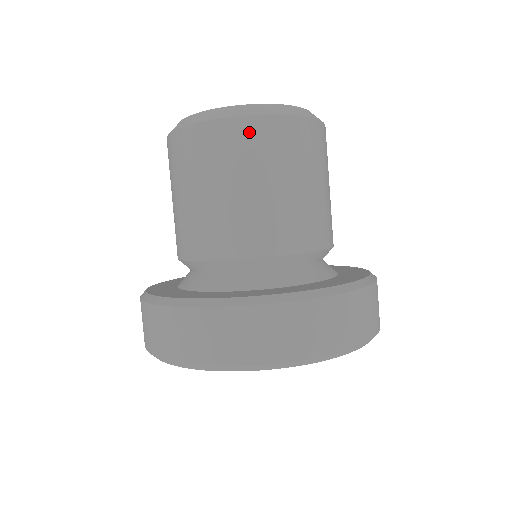
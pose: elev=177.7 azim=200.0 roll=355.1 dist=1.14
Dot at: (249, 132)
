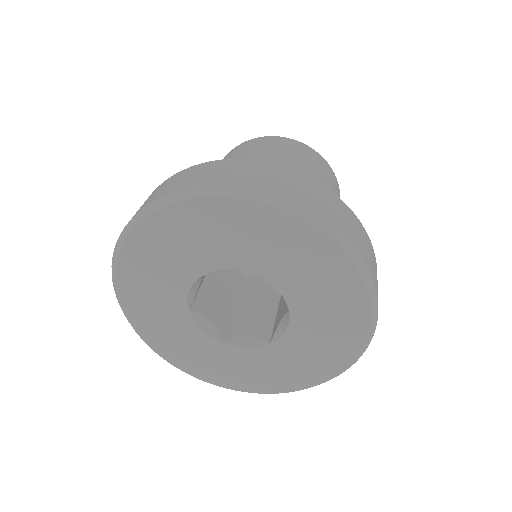
Dot at: (335, 181)
